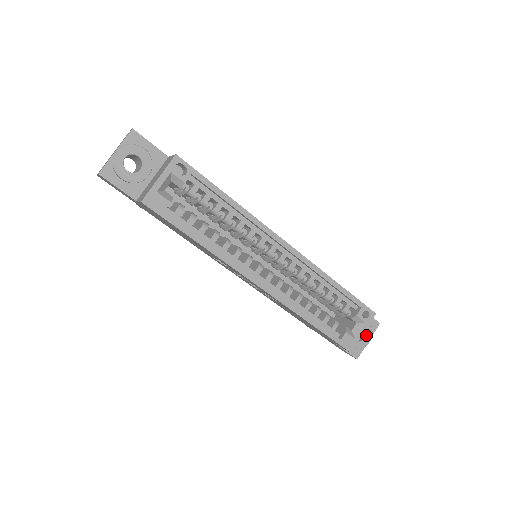
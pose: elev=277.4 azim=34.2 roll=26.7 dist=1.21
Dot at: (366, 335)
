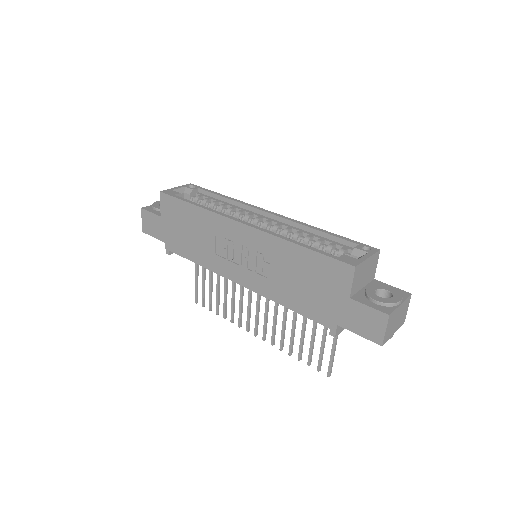
Dot at: (392, 295)
